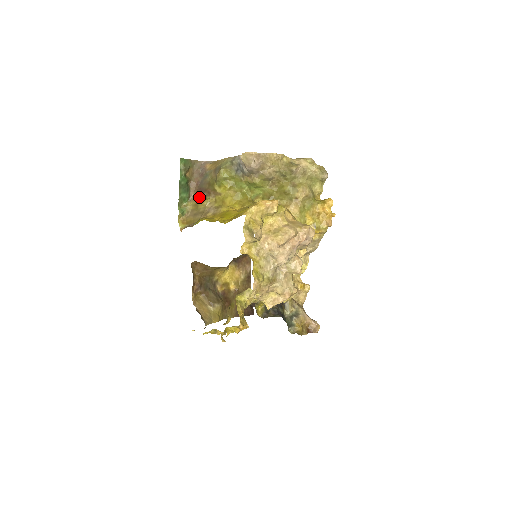
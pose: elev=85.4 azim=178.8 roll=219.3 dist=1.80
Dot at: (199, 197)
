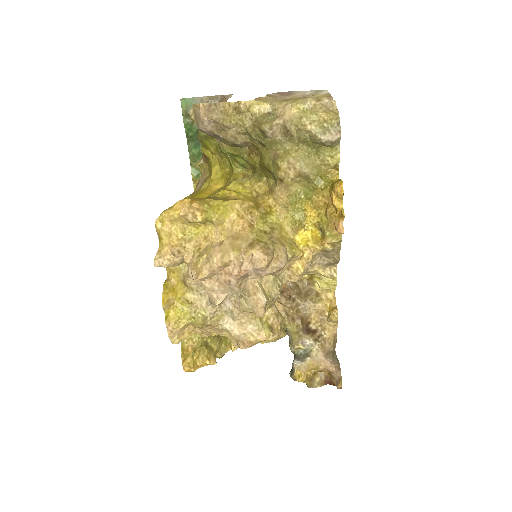
Dot at: occluded
